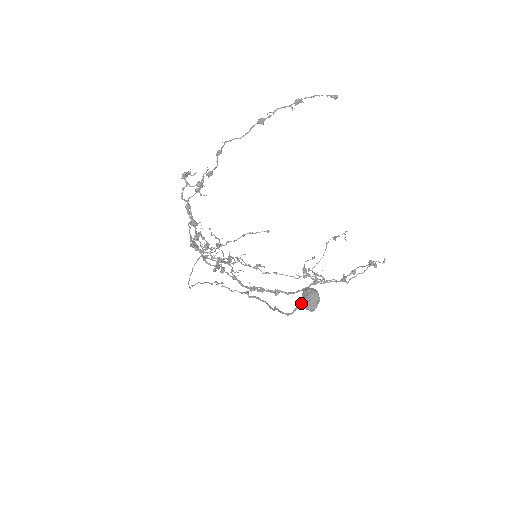
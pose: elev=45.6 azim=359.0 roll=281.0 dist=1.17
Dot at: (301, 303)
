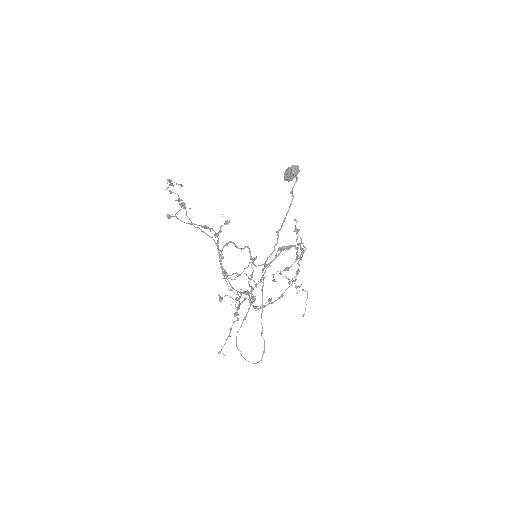
Dot at: (292, 174)
